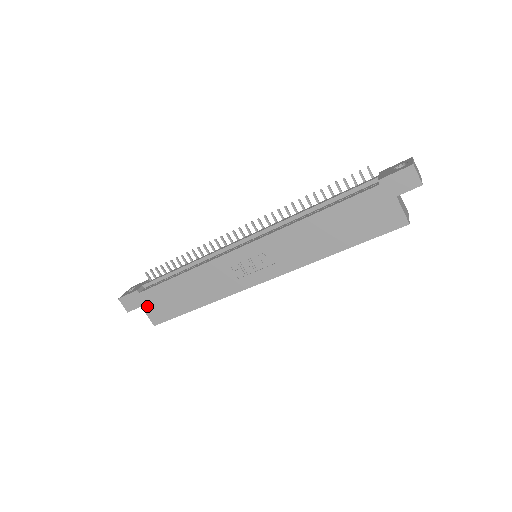
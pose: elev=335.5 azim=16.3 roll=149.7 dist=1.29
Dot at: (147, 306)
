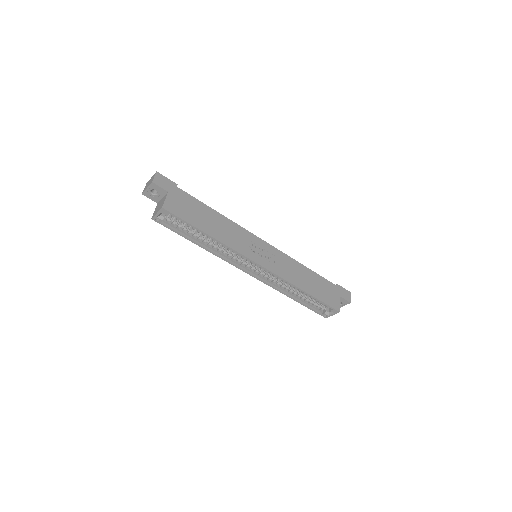
Dot at: (173, 196)
